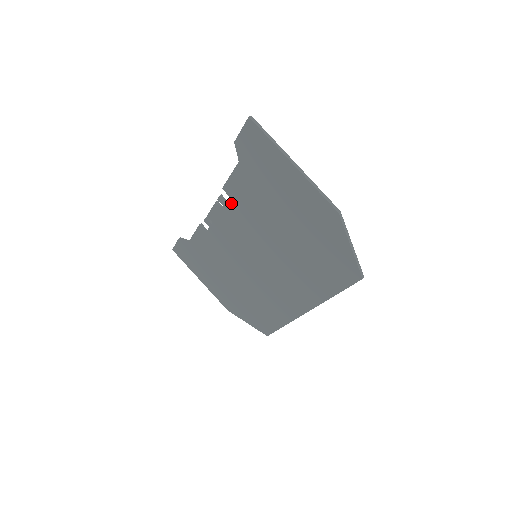
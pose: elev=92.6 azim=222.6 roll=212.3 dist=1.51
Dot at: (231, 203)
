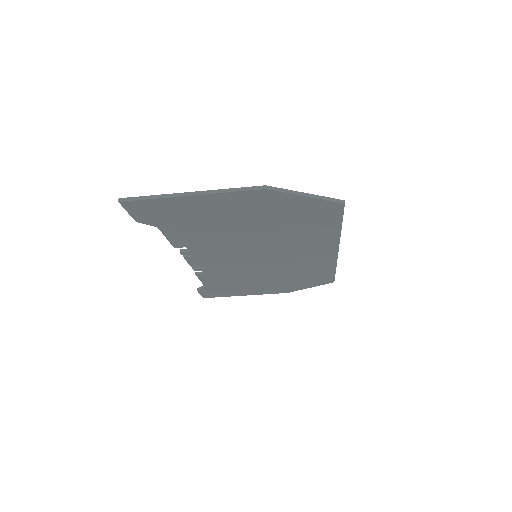
Dot at: (193, 249)
